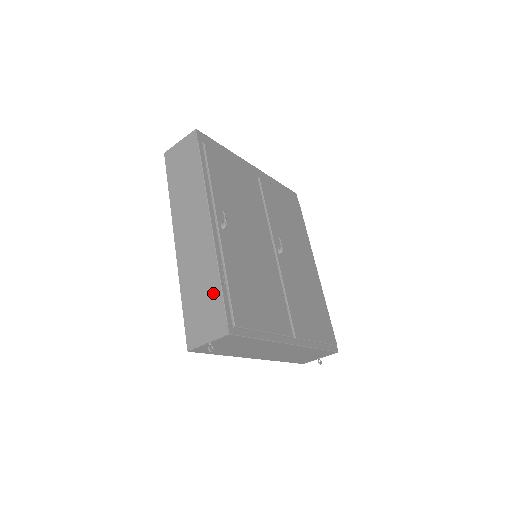
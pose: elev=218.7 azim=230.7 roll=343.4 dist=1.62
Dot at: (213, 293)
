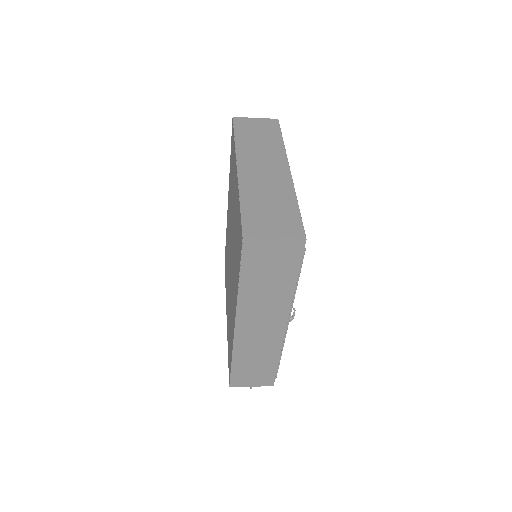
Dot at: (269, 367)
